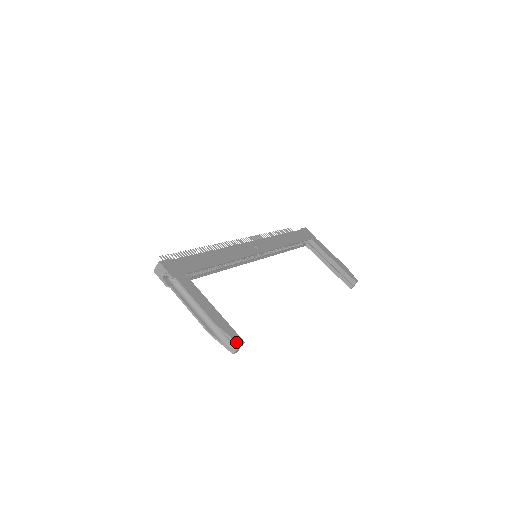
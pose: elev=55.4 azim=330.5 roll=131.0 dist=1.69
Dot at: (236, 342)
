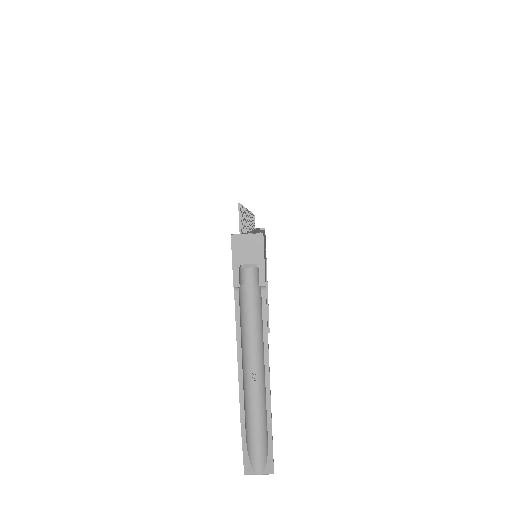
Dot at: (273, 467)
